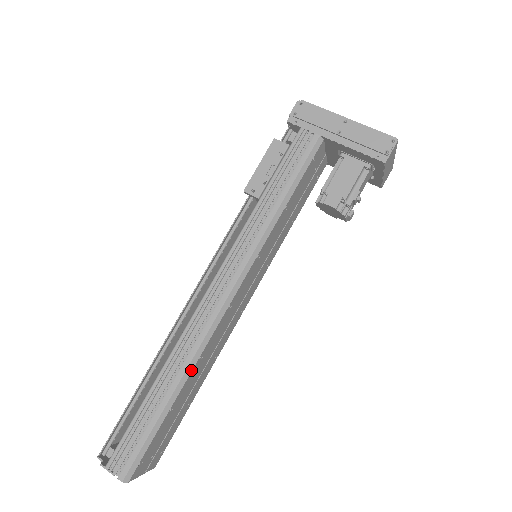
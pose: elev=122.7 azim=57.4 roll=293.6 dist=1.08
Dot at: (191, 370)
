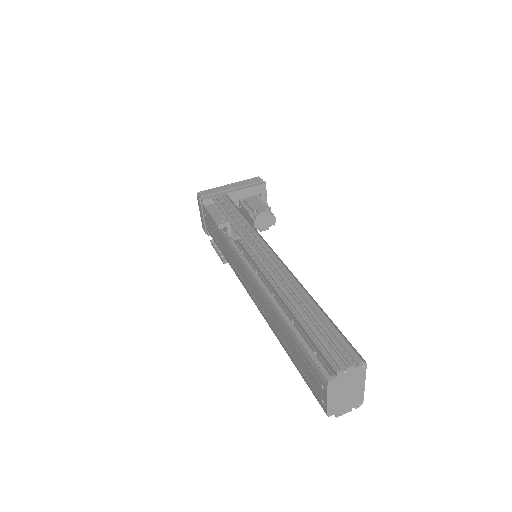
Dot at: (305, 290)
